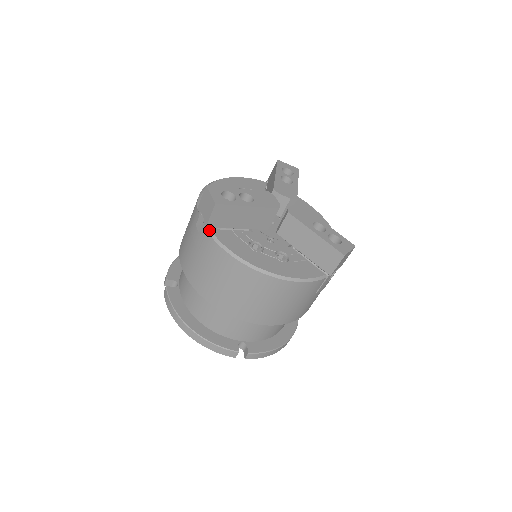
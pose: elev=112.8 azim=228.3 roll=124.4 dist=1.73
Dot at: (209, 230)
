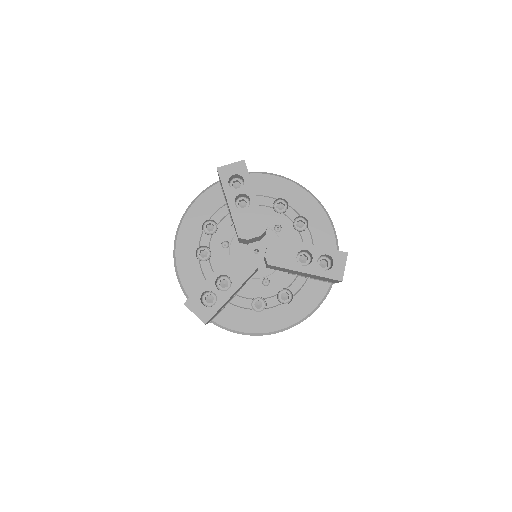
Dot at: (212, 321)
